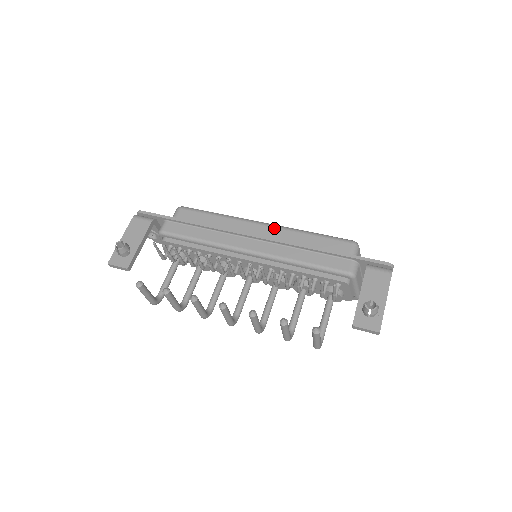
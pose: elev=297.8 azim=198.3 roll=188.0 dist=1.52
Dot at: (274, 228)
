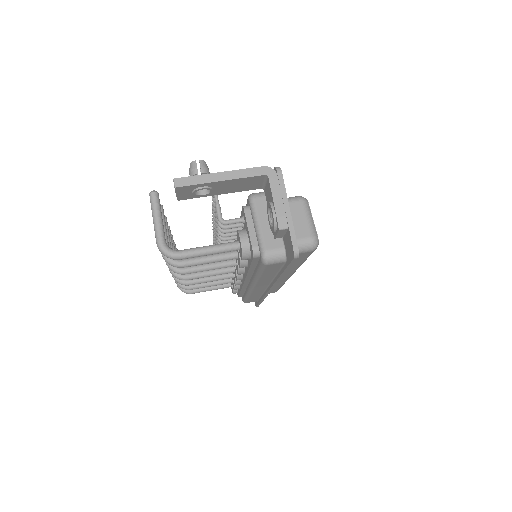
Dot at: occluded
